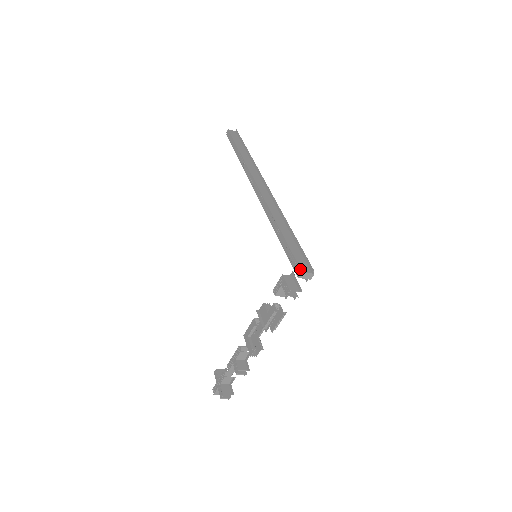
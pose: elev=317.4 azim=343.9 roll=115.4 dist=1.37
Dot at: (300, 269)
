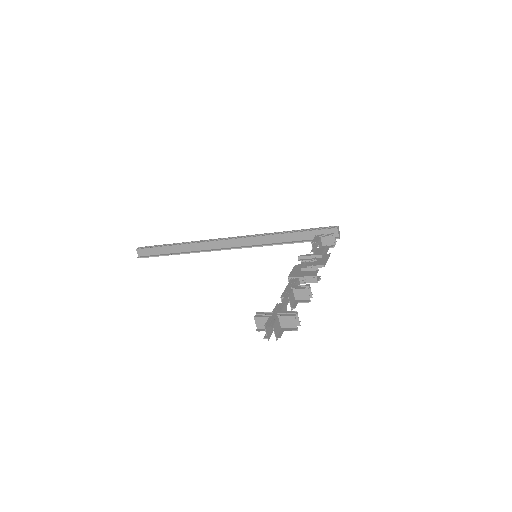
Dot at: occluded
